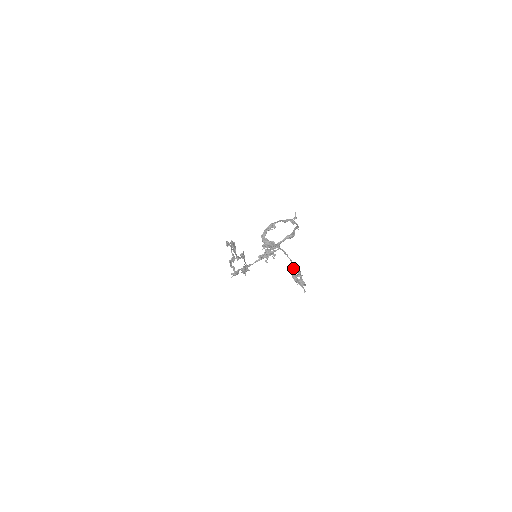
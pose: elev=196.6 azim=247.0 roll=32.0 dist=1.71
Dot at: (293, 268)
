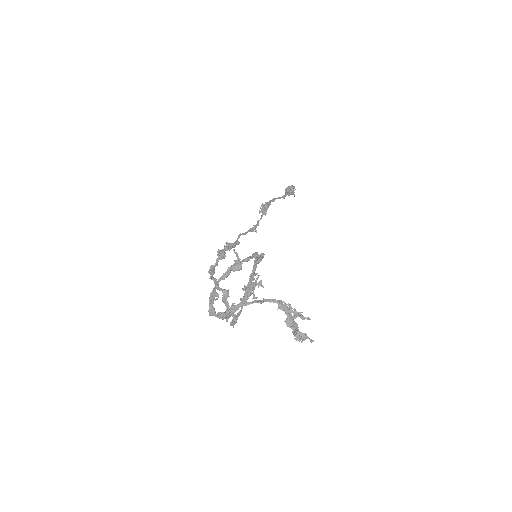
Dot at: (283, 310)
